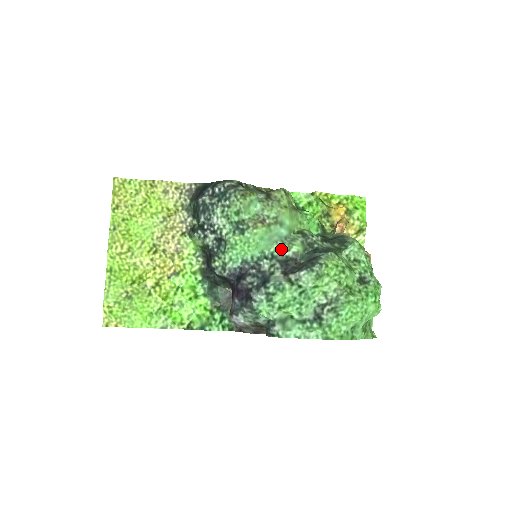
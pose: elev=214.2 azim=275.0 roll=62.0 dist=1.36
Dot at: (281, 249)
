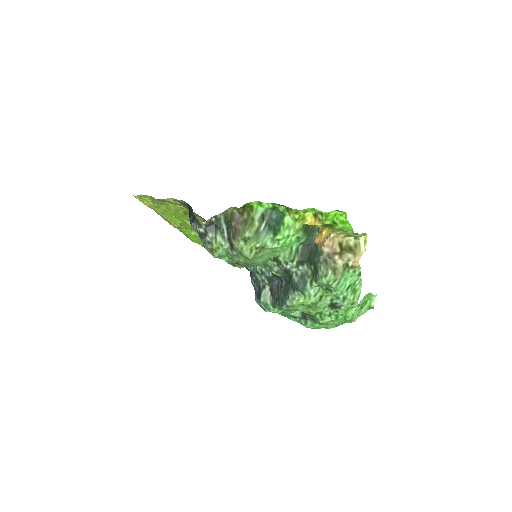
Dot at: (266, 268)
